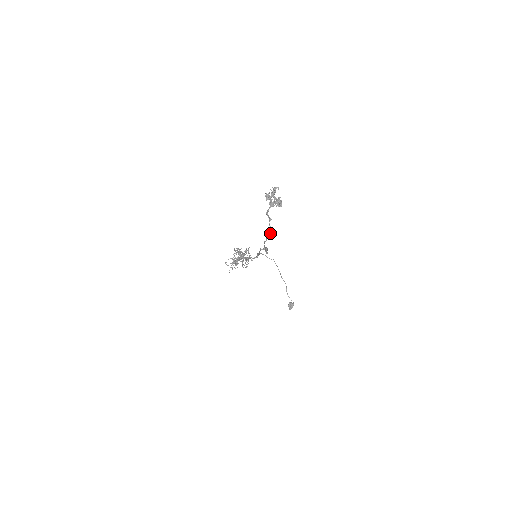
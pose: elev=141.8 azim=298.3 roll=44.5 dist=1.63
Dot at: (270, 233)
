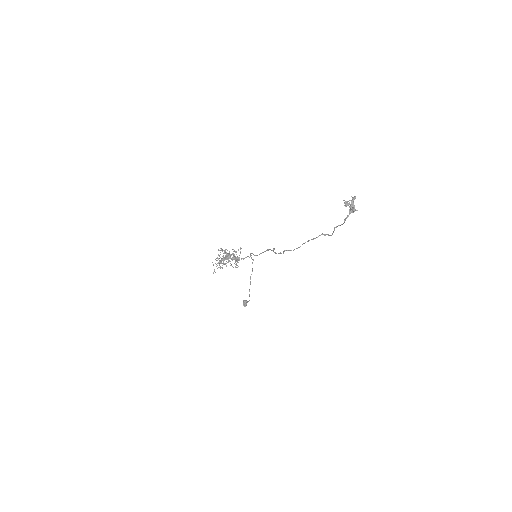
Dot at: (325, 235)
